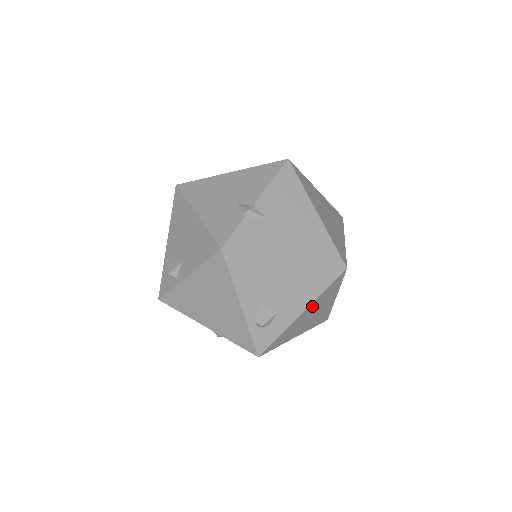
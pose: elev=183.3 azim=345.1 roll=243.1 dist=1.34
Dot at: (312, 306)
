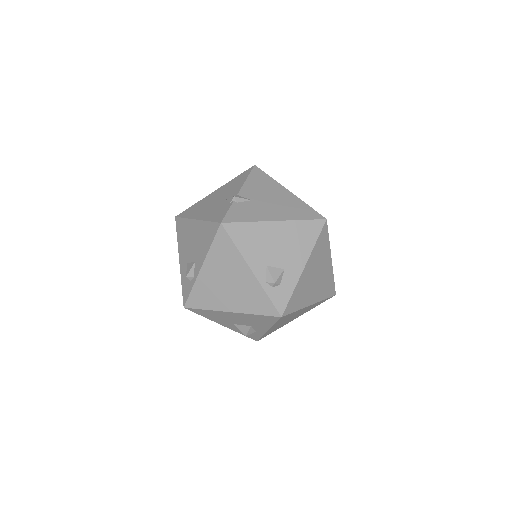
Dot at: (311, 261)
